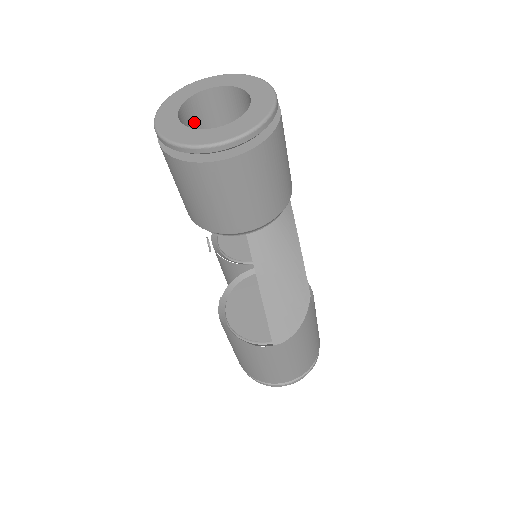
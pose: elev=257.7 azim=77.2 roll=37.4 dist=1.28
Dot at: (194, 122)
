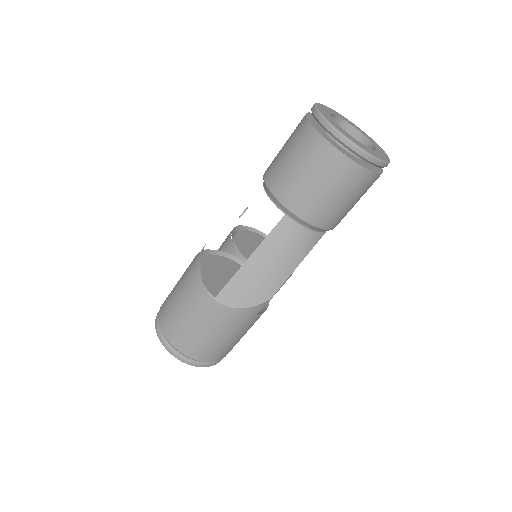
Dot at: occluded
